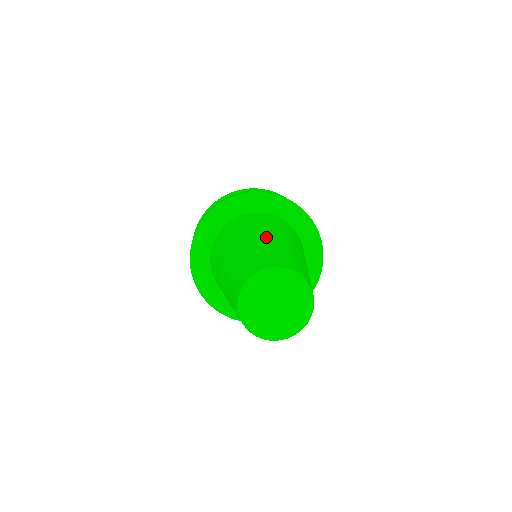
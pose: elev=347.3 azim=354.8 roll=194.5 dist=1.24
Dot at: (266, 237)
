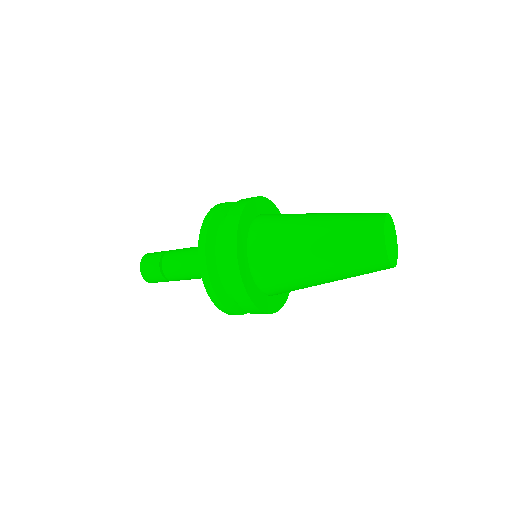
Dot at: occluded
